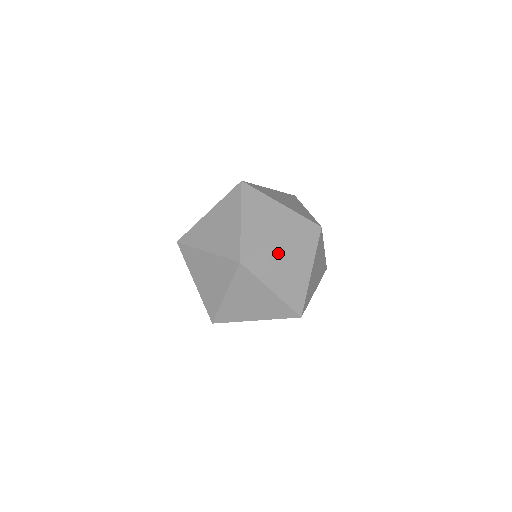
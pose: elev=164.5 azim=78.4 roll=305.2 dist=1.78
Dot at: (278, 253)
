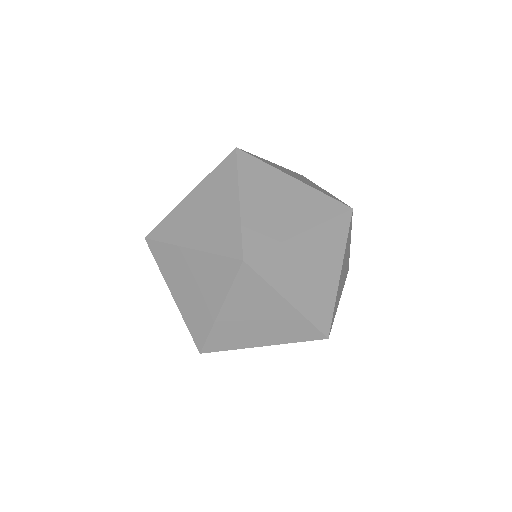
Dot at: (296, 246)
